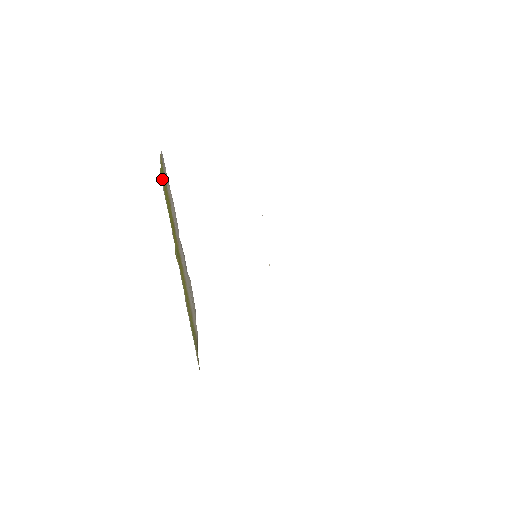
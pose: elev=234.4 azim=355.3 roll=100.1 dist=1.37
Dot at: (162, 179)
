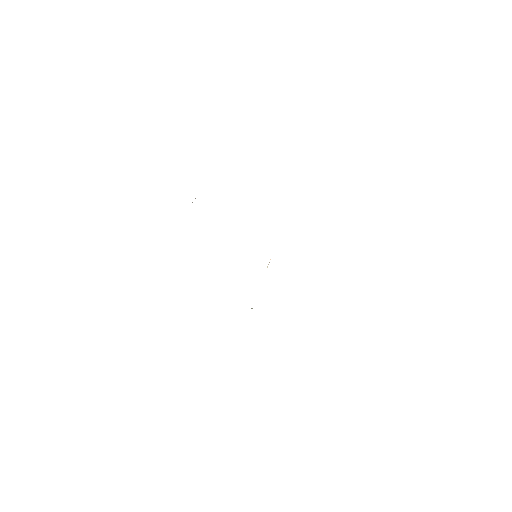
Dot at: occluded
